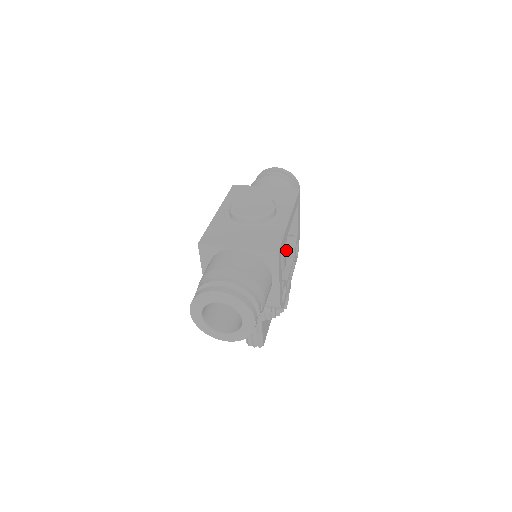
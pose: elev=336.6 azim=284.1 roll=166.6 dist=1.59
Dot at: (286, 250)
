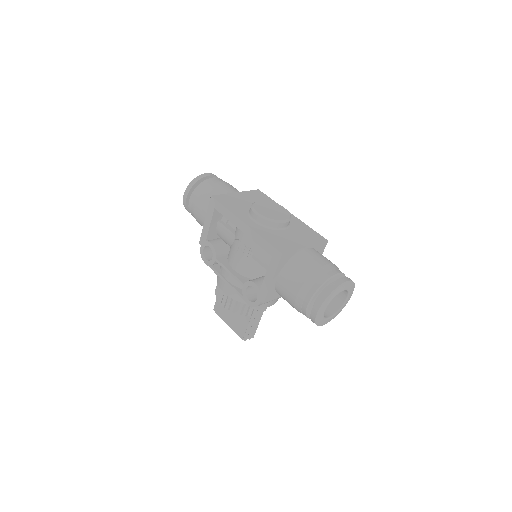
Dot at: occluded
